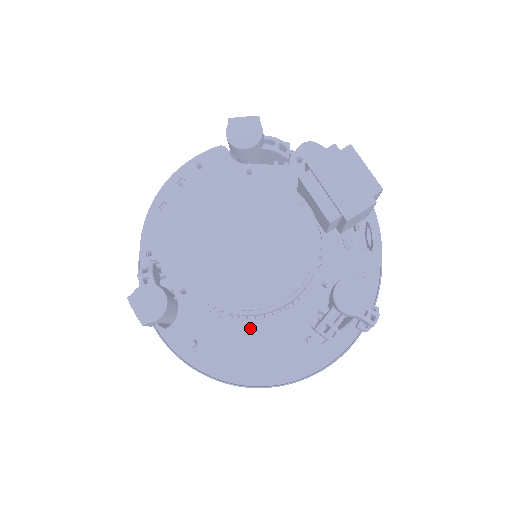
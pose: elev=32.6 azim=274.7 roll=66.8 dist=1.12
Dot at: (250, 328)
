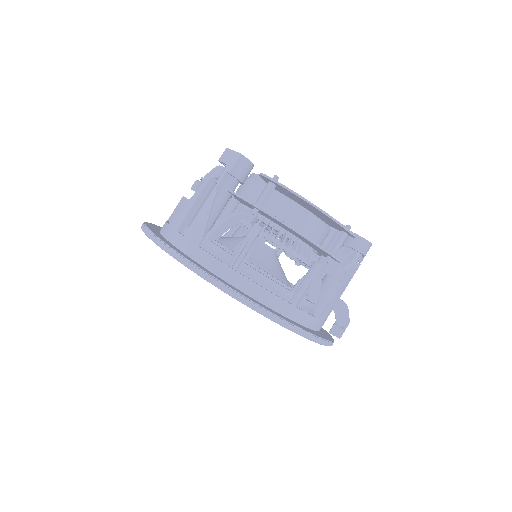
Dot at: occluded
